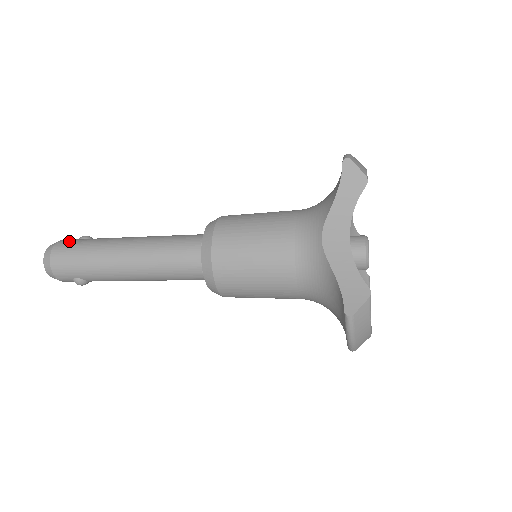
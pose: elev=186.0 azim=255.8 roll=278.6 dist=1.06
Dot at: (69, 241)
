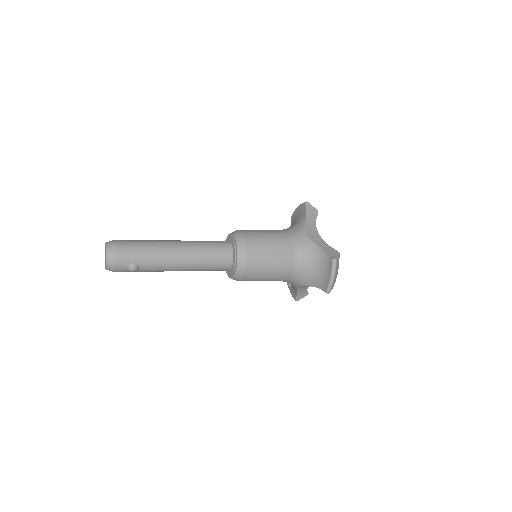
Dot at: (125, 240)
